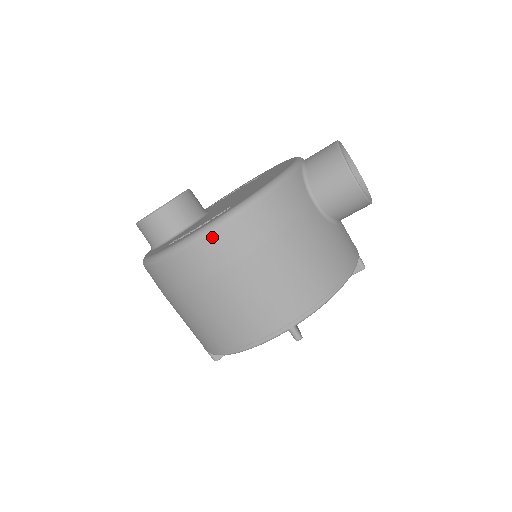
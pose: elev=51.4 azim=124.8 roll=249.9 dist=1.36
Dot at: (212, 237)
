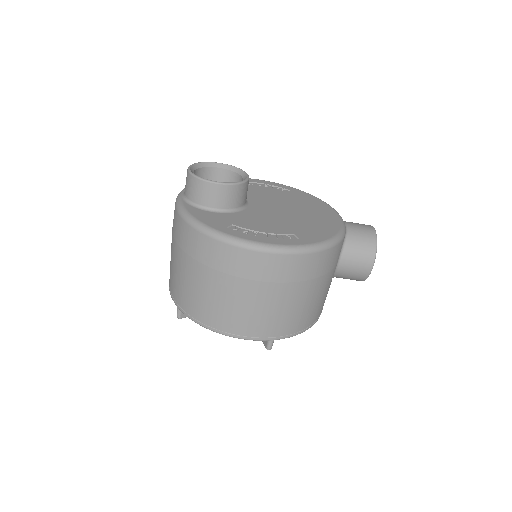
Dot at: (279, 257)
